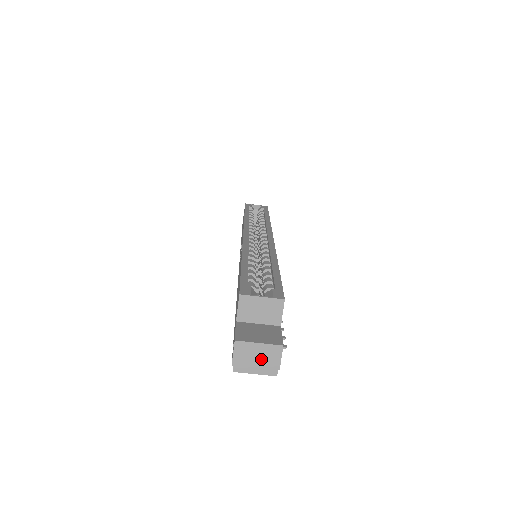
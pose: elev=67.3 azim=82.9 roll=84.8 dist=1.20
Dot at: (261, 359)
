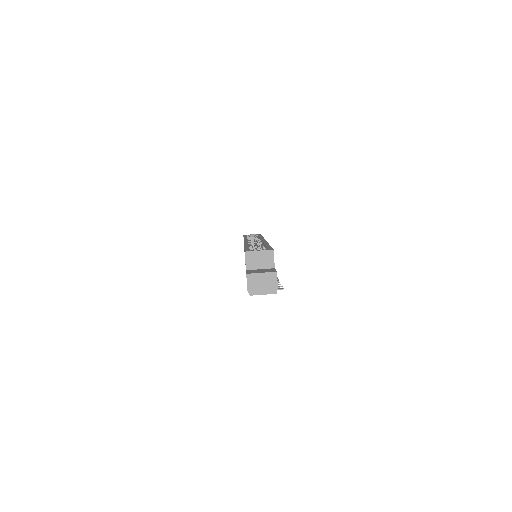
Dot at: (265, 284)
